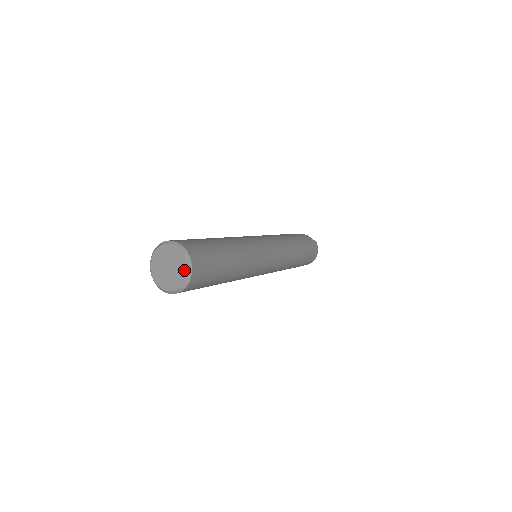
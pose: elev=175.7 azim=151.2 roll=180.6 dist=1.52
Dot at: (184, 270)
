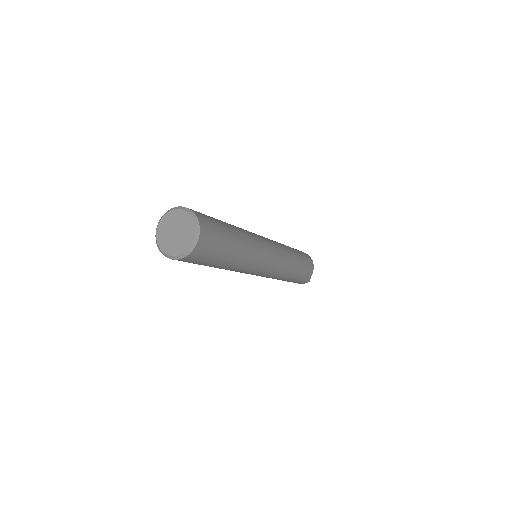
Dot at: (189, 220)
